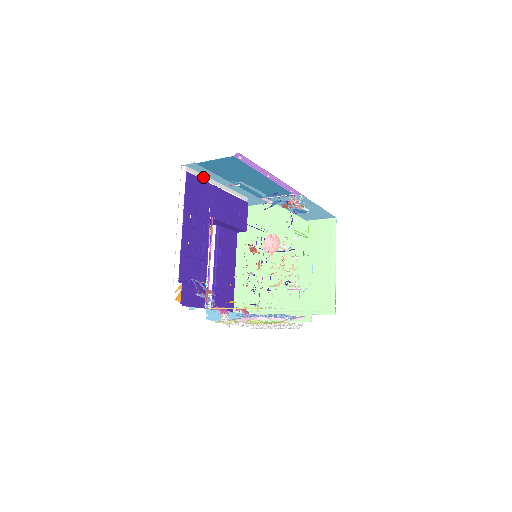
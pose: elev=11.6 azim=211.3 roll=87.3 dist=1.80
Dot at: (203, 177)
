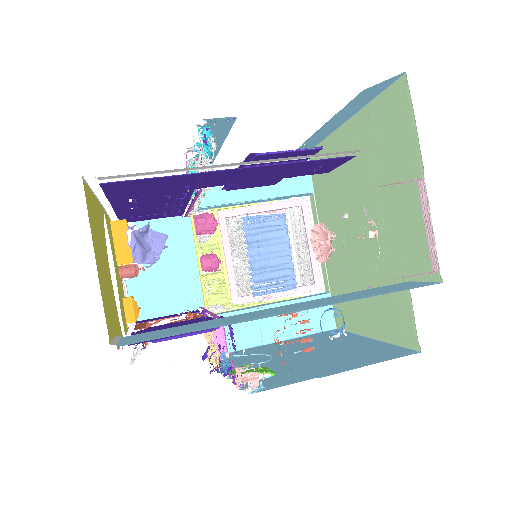
Dot at: (169, 170)
